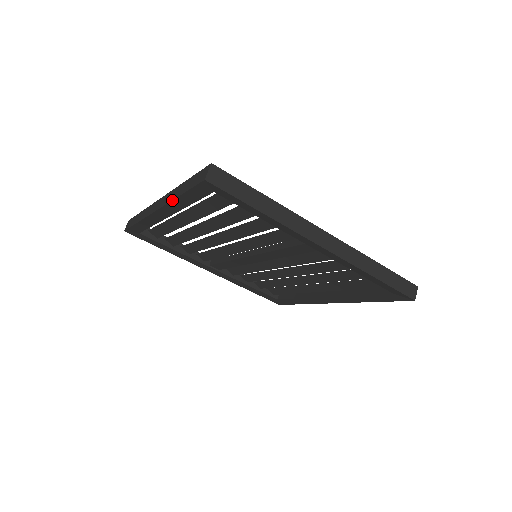
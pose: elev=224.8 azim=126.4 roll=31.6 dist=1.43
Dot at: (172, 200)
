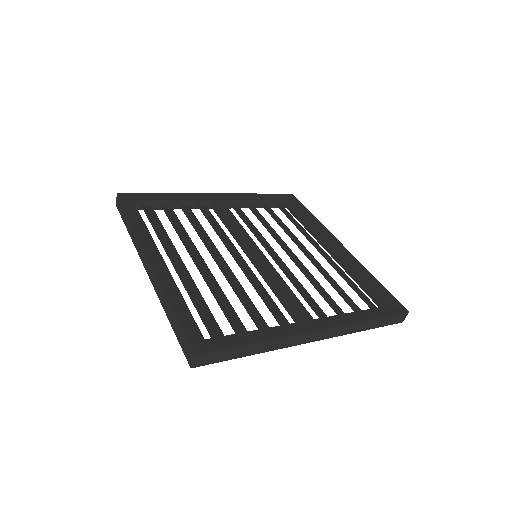
Dot at: occluded
